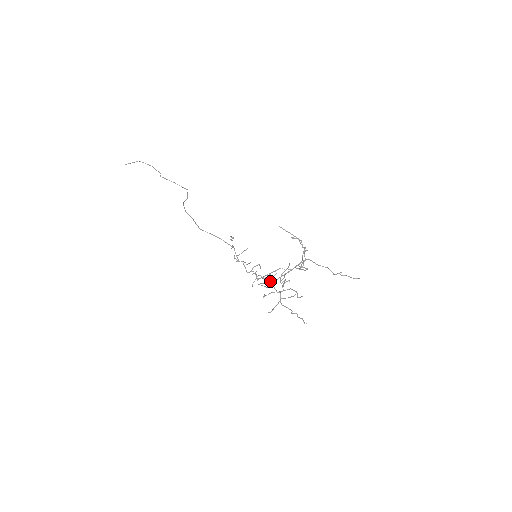
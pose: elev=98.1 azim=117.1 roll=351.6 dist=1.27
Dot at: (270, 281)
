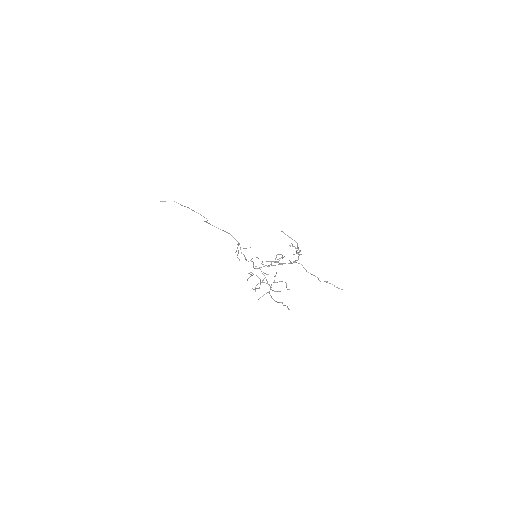
Dot at: occluded
